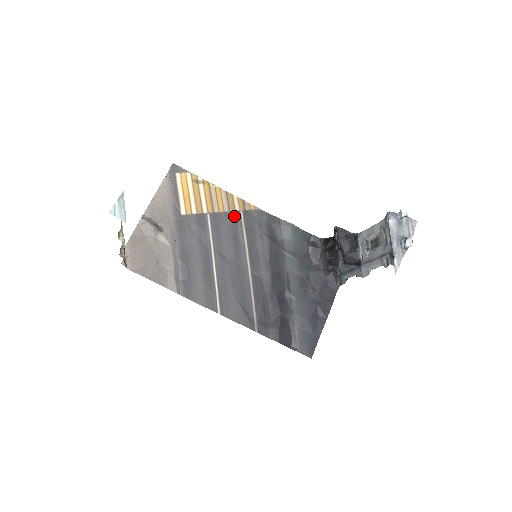
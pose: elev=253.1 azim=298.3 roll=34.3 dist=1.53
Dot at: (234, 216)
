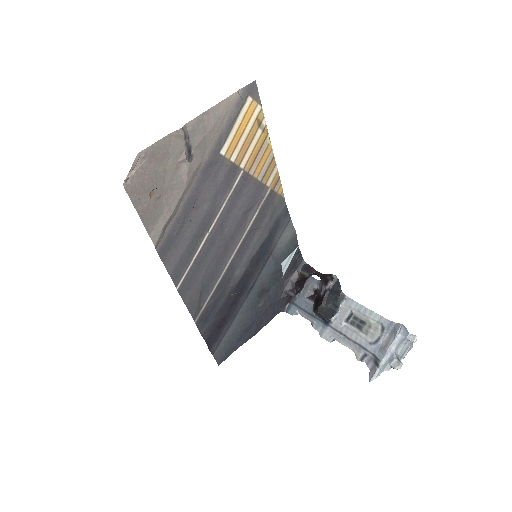
Dot at: (261, 190)
